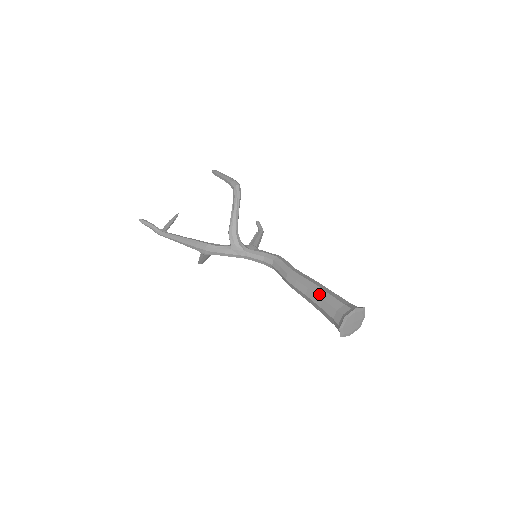
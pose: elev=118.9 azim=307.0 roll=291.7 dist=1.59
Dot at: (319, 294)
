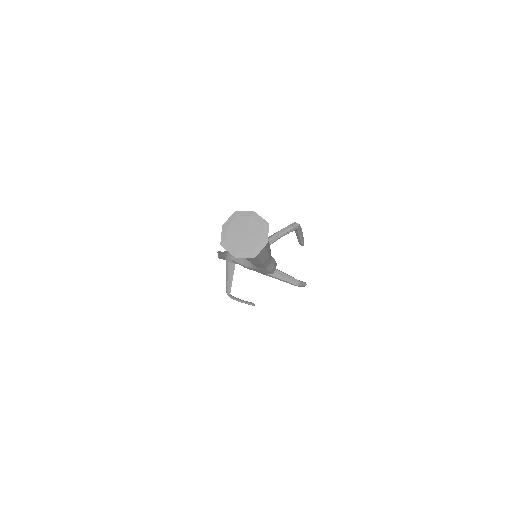
Dot at: occluded
